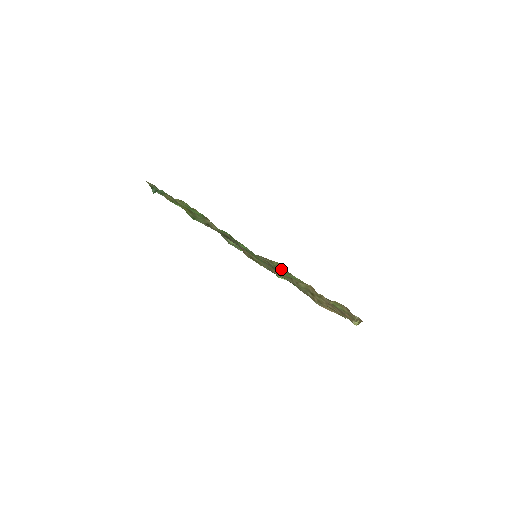
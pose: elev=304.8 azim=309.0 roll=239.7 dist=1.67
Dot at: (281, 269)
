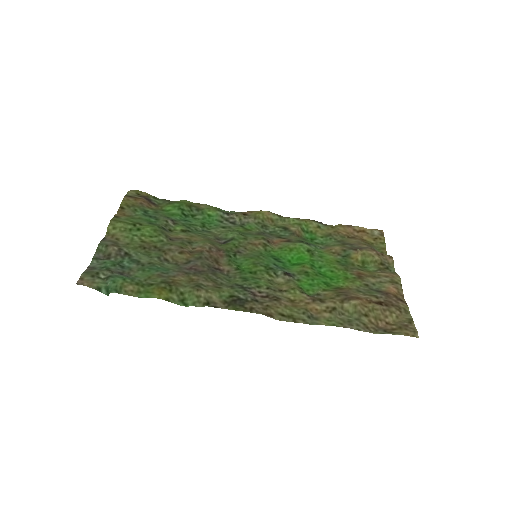
Dot at: (271, 219)
